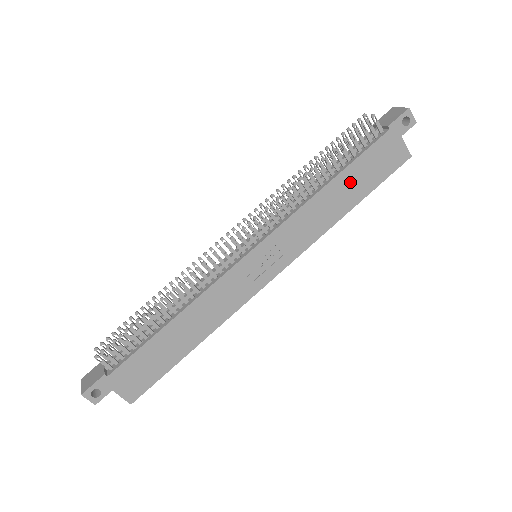
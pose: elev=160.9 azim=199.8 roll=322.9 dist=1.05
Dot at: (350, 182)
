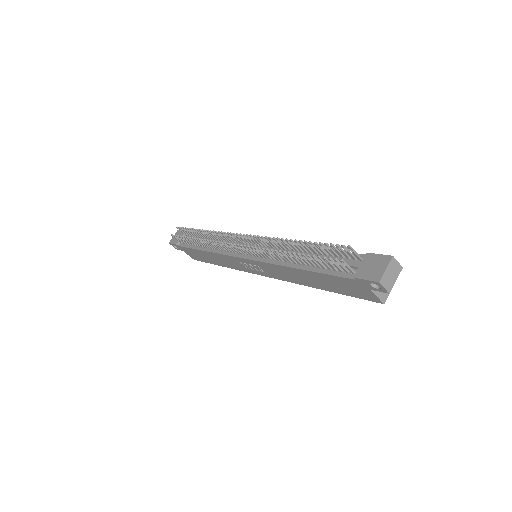
Dot at: (317, 279)
